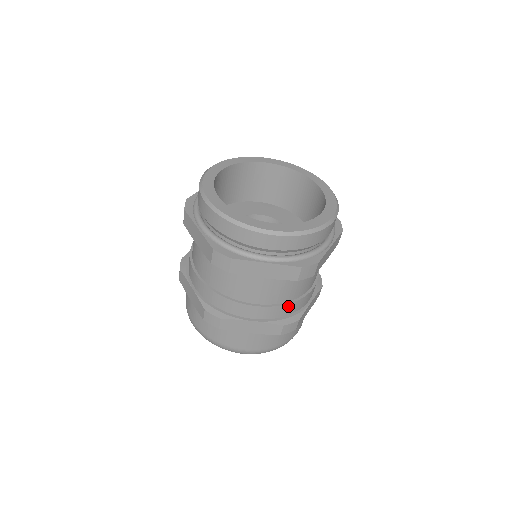
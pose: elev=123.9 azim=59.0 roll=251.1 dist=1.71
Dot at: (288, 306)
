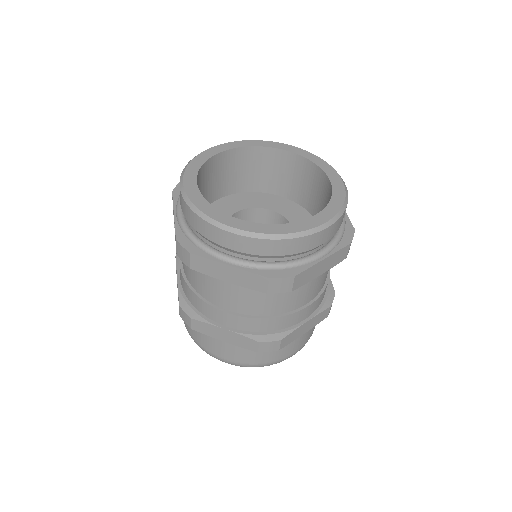
Dot at: (326, 286)
